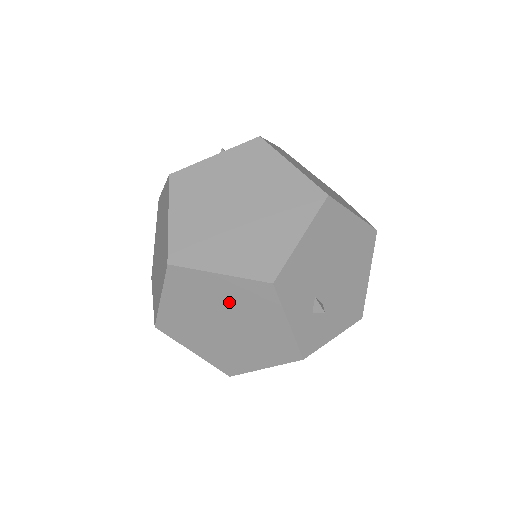
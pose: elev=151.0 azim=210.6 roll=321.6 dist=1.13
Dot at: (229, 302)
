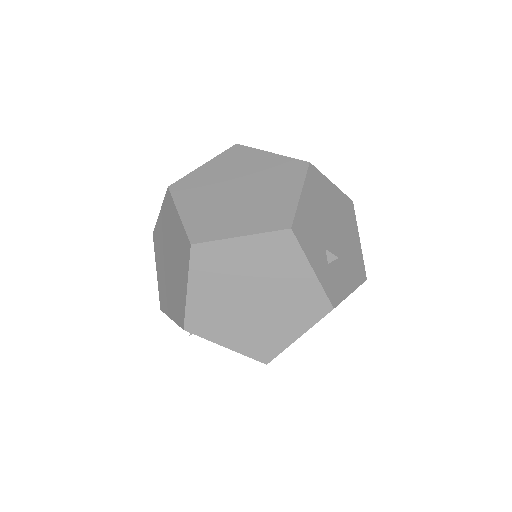
Dot at: (254, 267)
